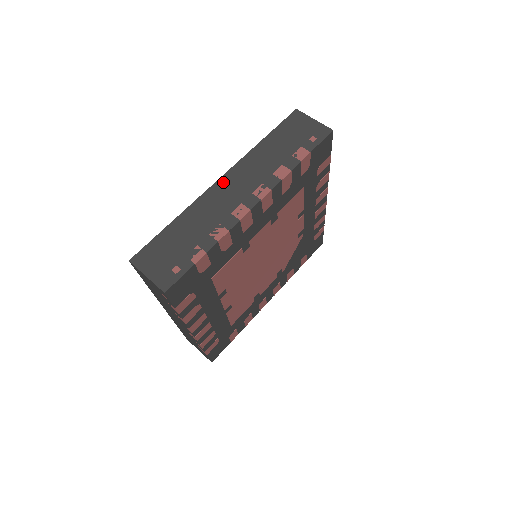
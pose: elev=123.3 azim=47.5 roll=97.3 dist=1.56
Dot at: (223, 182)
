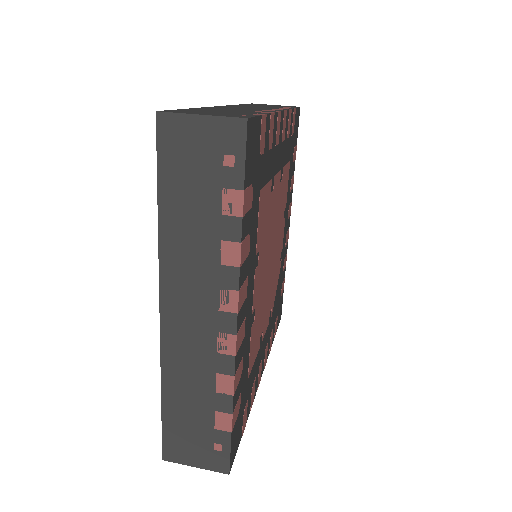
Dot at: (227, 106)
